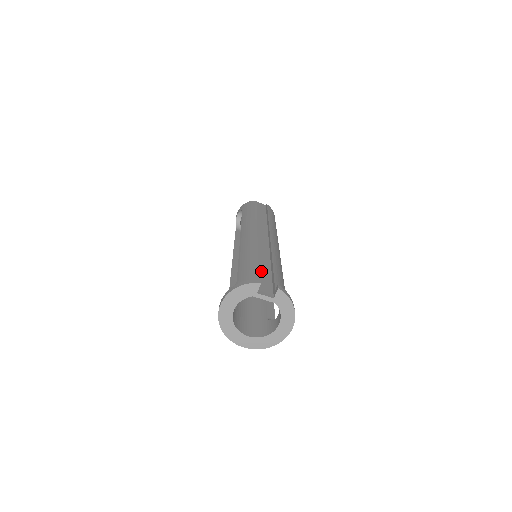
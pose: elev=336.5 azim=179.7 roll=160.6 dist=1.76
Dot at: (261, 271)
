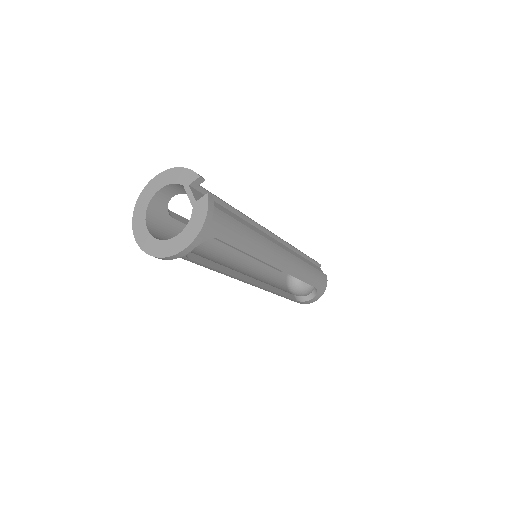
Dot at: (226, 211)
